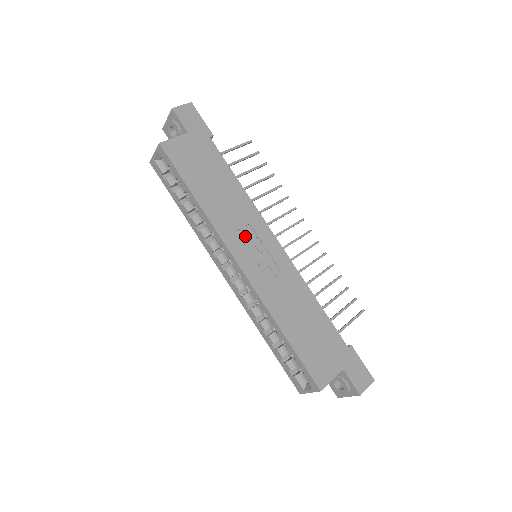
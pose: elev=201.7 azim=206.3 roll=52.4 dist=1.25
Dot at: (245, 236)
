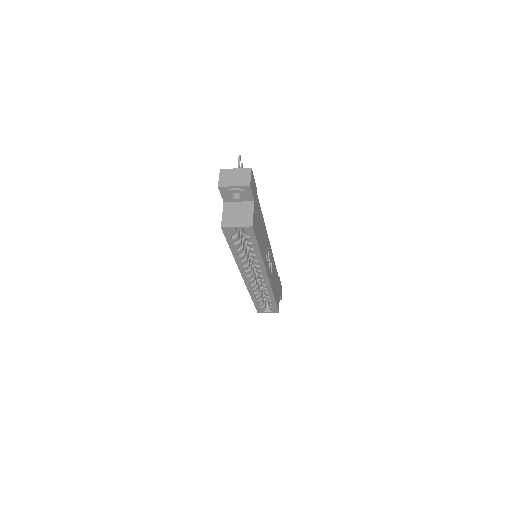
Dot at: (267, 256)
